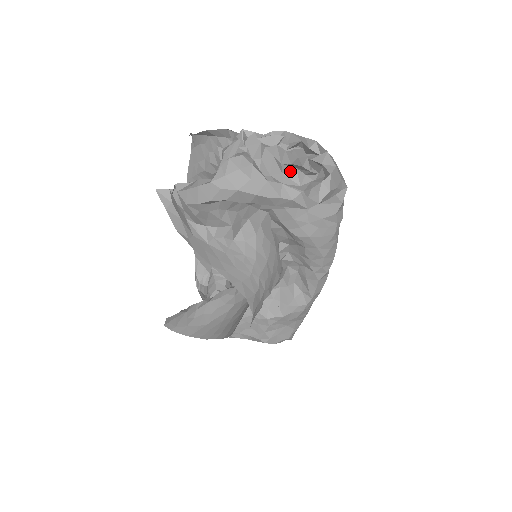
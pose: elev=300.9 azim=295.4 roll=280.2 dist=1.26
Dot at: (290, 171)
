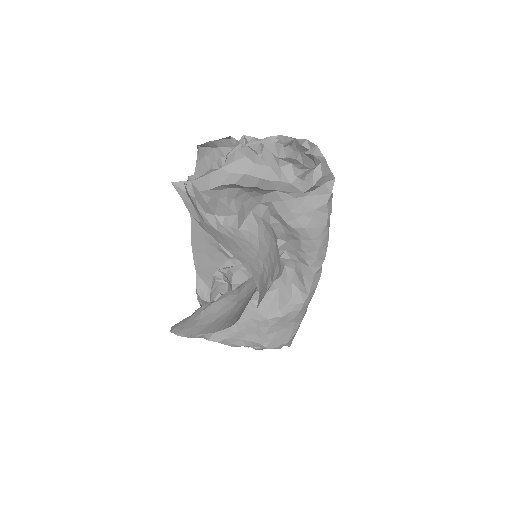
Dot at: (286, 166)
